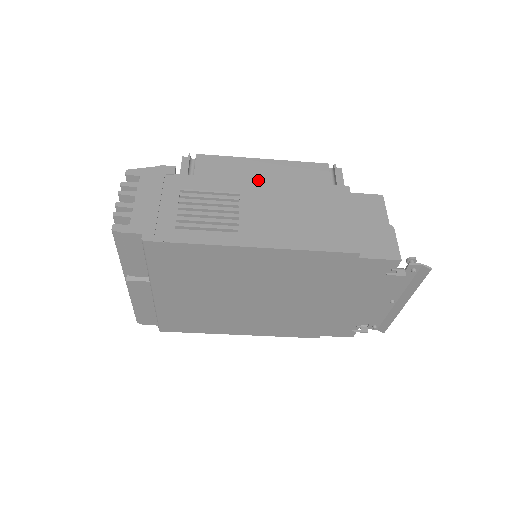
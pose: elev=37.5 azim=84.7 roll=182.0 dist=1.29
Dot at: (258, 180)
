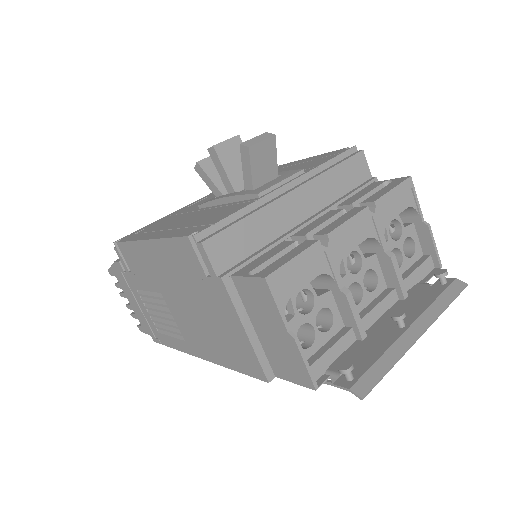
Dot at: (160, 275)
